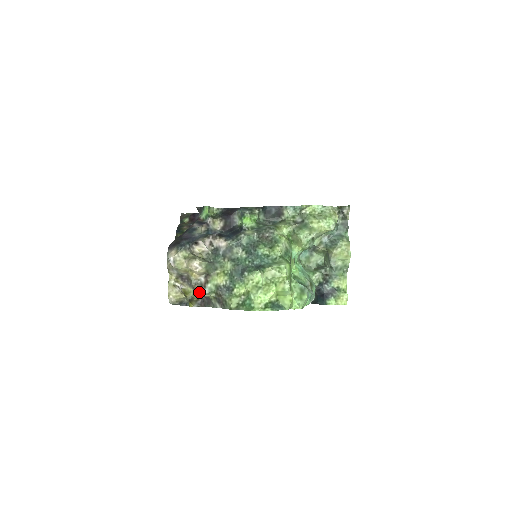
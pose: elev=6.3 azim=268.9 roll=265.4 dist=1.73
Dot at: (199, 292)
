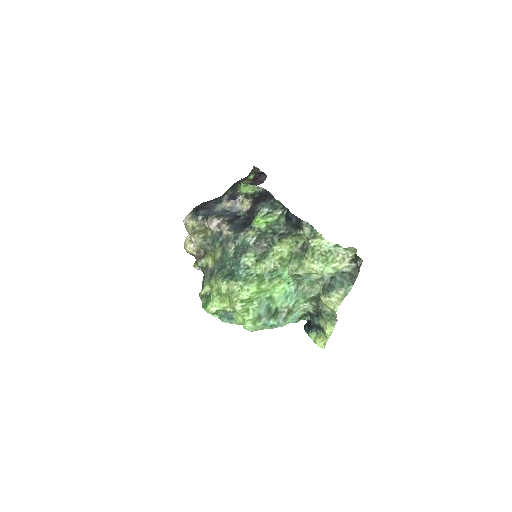
Dot at: occluded
